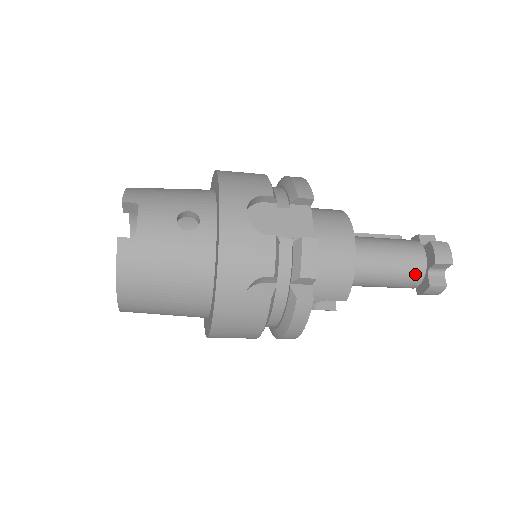
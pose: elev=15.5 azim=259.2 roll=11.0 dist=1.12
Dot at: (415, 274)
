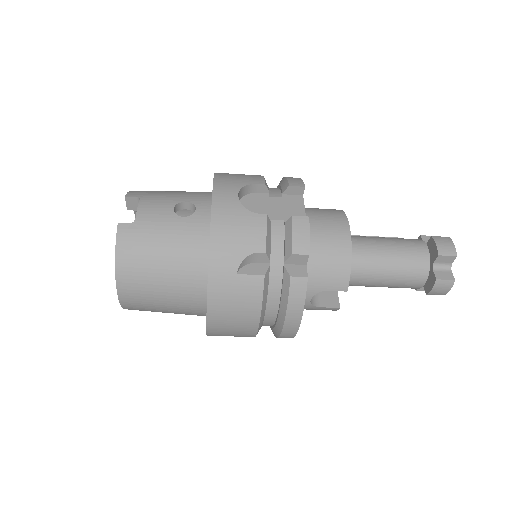
Dot at: (419, 268)
